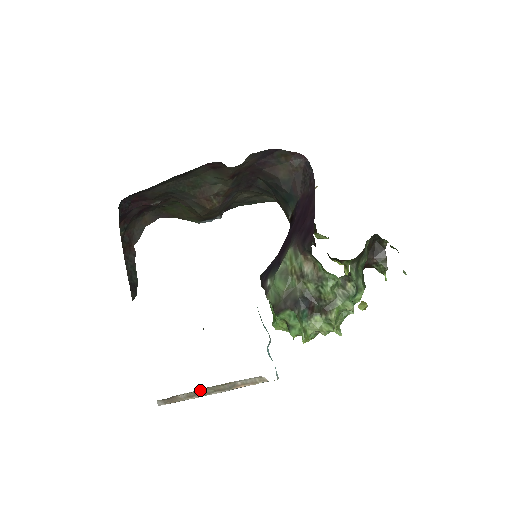
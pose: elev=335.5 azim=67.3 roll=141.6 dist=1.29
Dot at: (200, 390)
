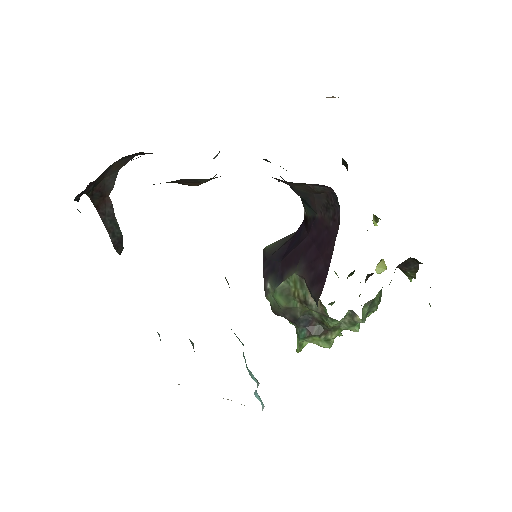
Dot at: occluded
